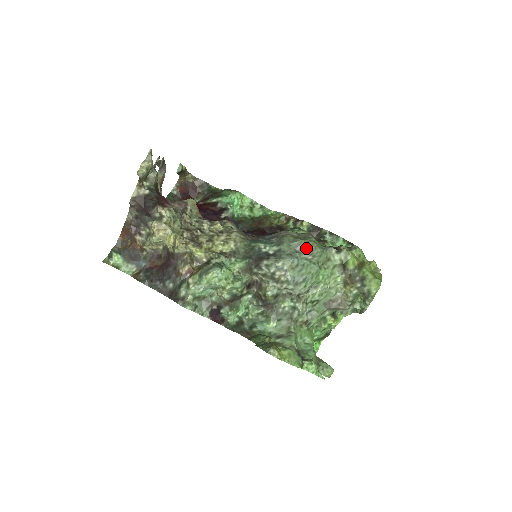
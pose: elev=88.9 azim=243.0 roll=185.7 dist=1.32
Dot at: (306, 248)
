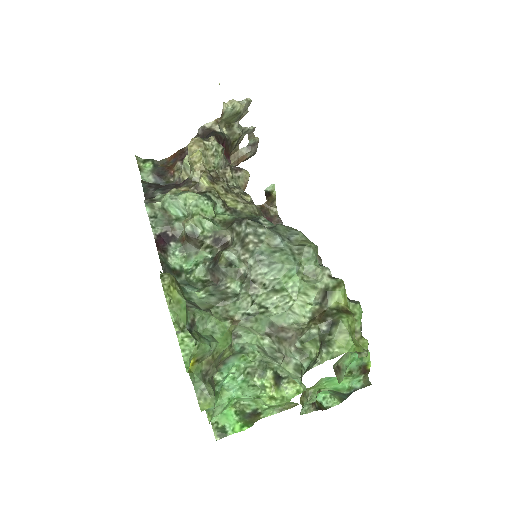
Dot at: (301, 242)
